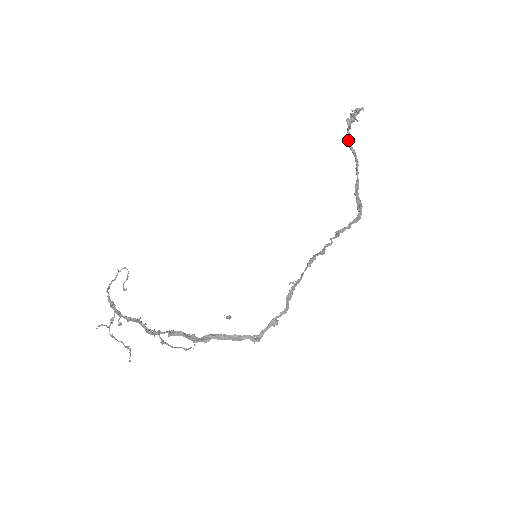
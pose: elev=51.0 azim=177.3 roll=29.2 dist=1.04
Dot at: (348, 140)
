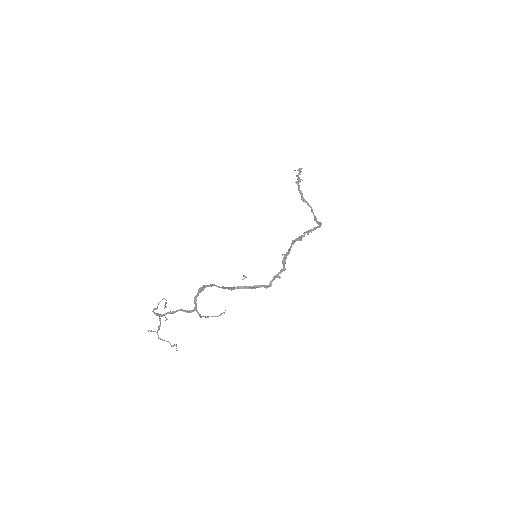
Dot at: (301, 196)
